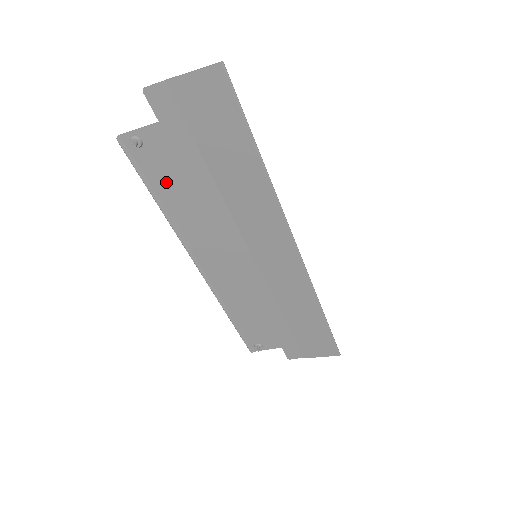
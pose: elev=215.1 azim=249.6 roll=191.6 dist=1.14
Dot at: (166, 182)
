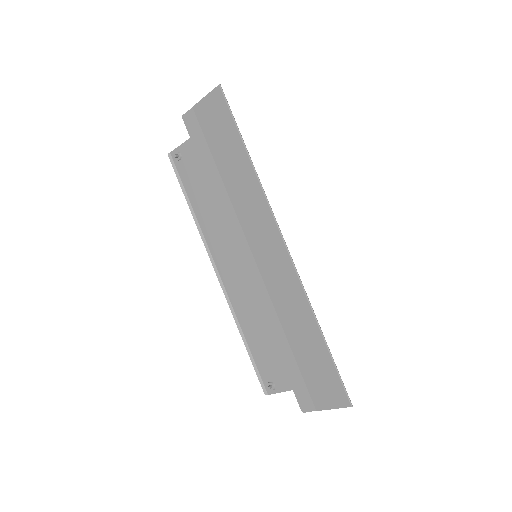
Dot at: (194, 187)
